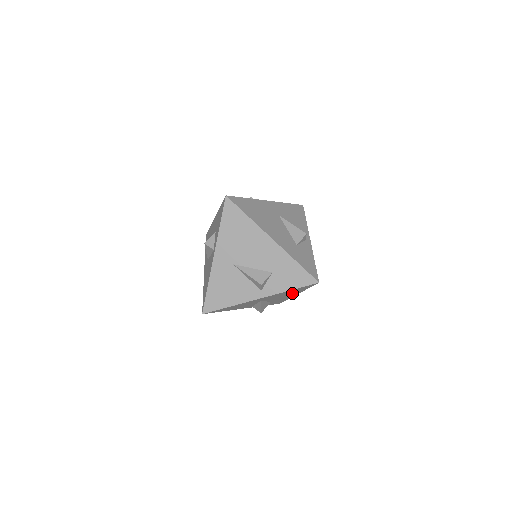
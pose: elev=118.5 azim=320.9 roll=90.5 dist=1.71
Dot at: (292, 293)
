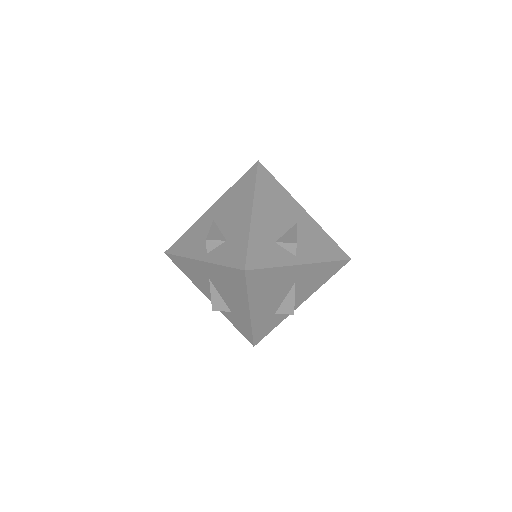
Dot at: (238, 294)
